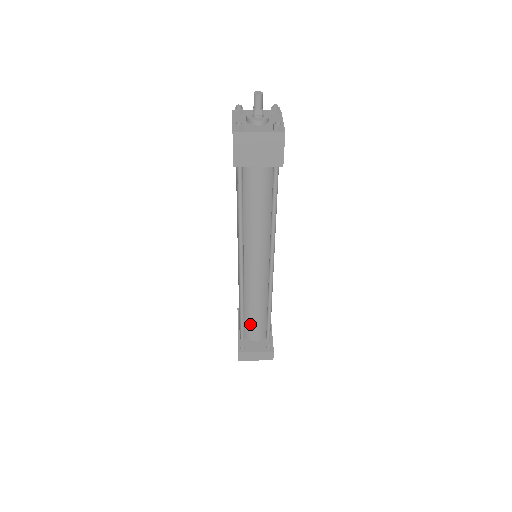
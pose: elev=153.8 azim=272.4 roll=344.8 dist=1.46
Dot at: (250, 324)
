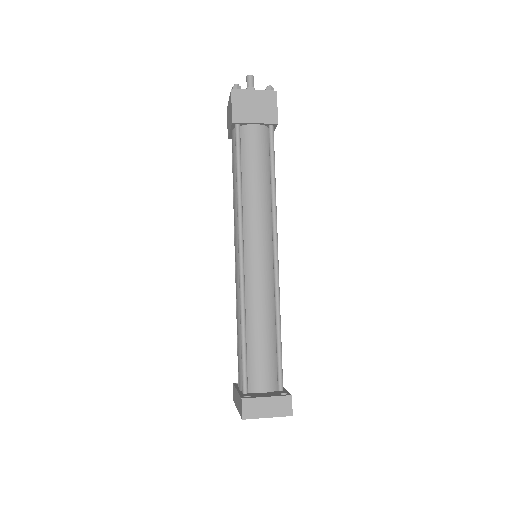
Dot at: (255, 357)
